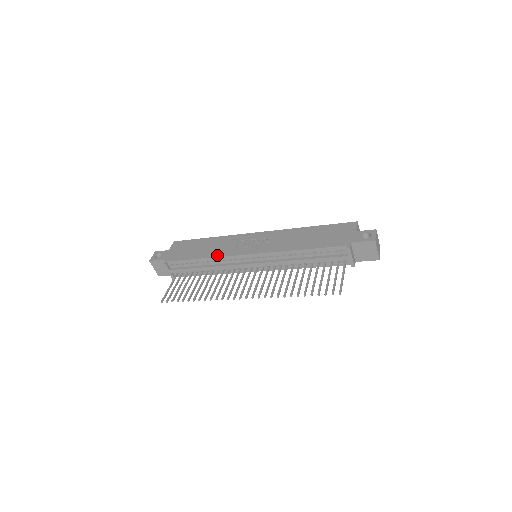
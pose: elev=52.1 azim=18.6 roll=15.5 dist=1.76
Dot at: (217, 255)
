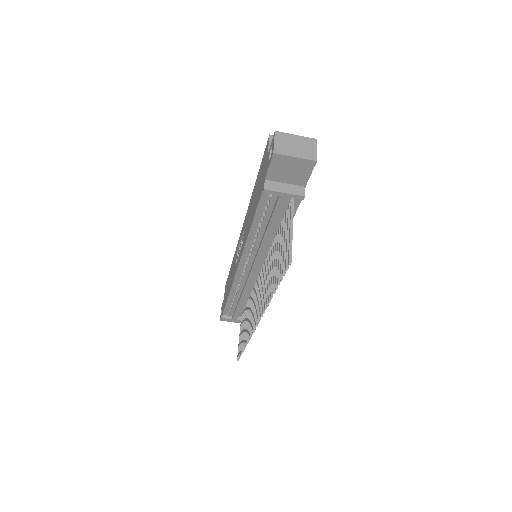
Dot at: (231, 285)
